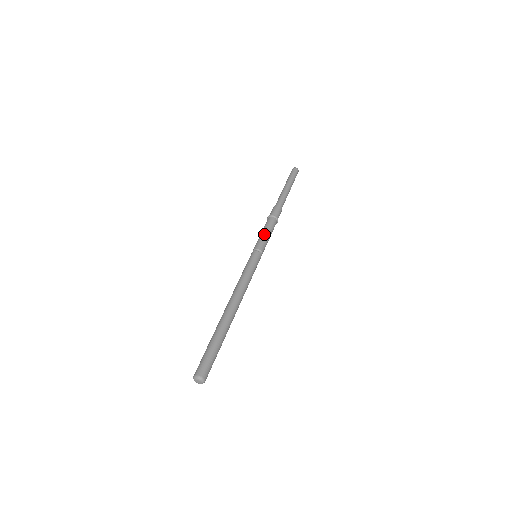
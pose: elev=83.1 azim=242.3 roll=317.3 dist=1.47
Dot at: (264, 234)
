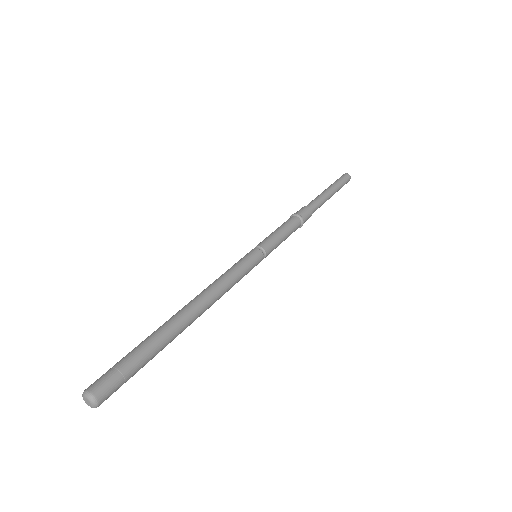
Dot at: (276, 232)
